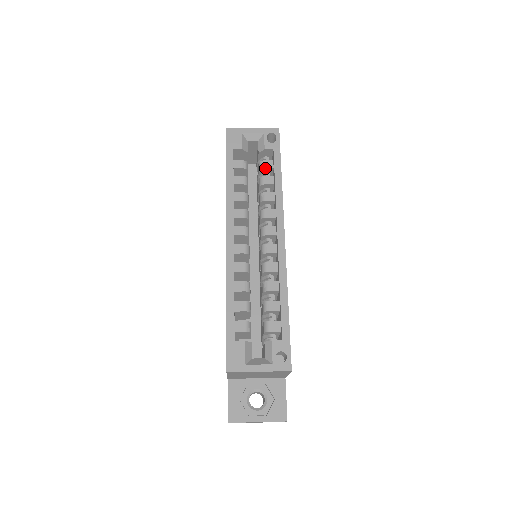
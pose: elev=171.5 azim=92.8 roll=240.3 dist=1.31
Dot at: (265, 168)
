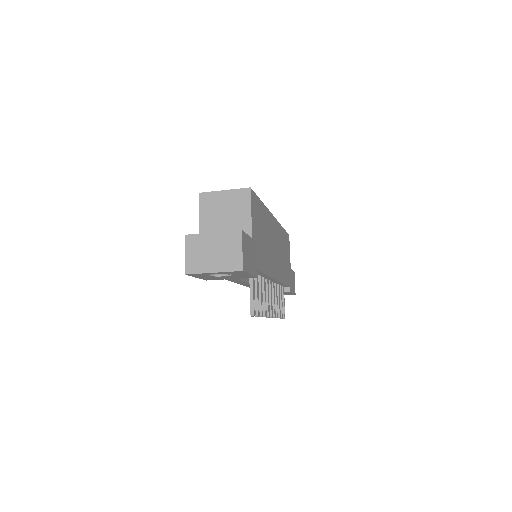
Dot at: occluded
